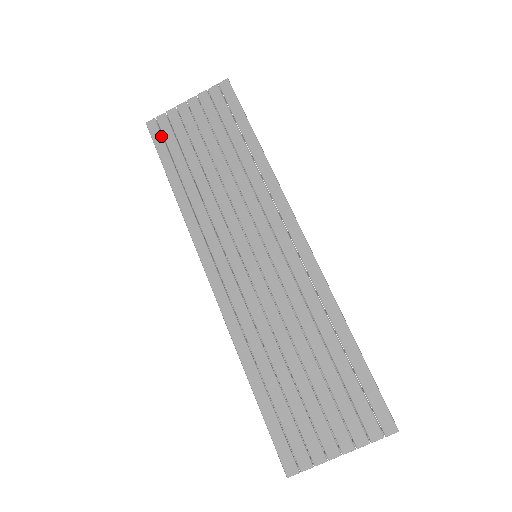
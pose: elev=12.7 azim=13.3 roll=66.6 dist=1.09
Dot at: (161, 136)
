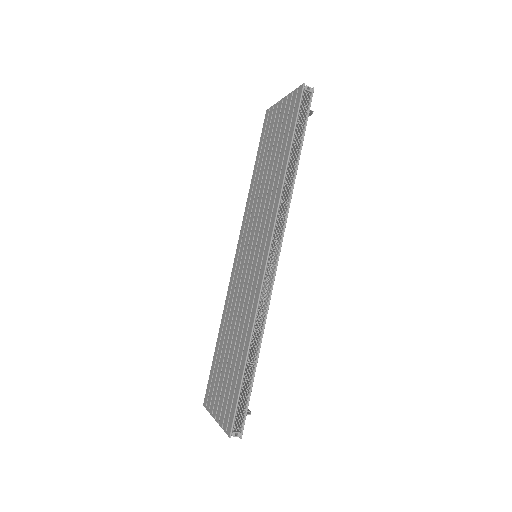
Dot at: (265, 126)
